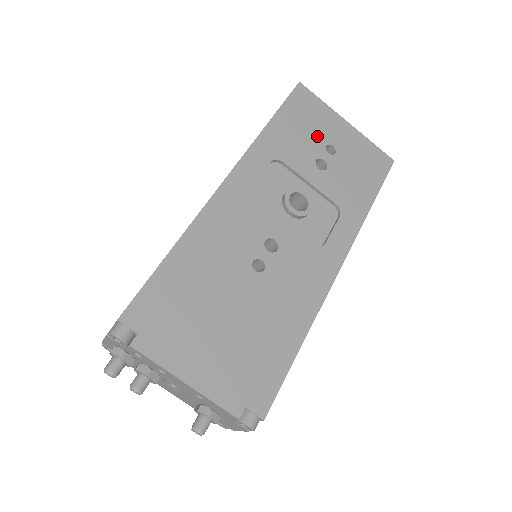
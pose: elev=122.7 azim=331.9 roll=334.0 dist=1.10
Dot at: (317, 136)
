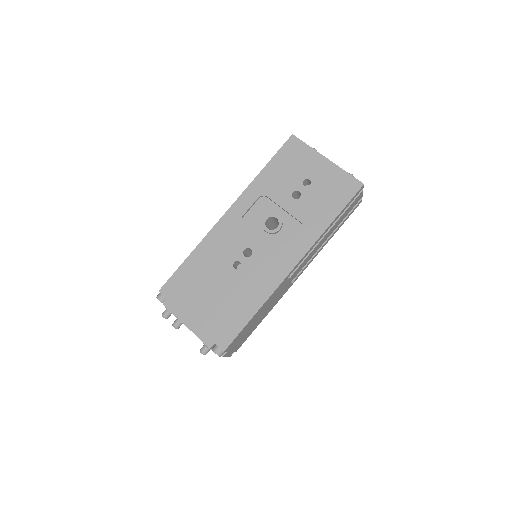
Dot at: (298, 174)
